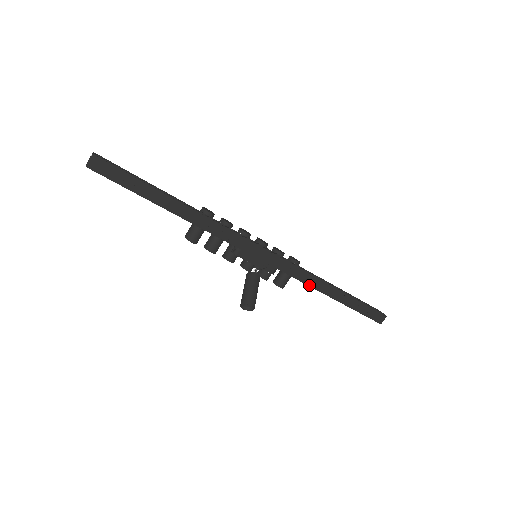
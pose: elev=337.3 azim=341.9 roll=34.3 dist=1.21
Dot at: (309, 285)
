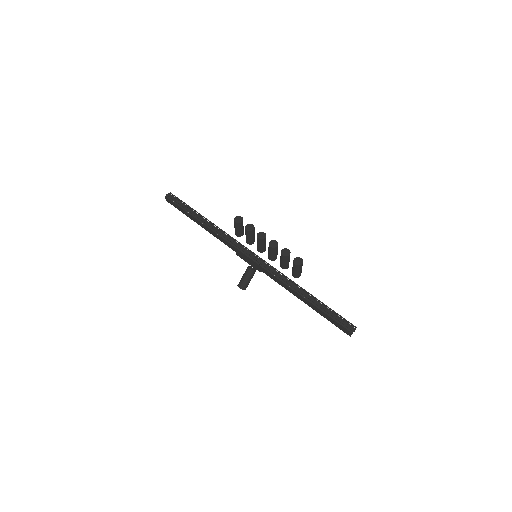
Dot at: (283, 286)
